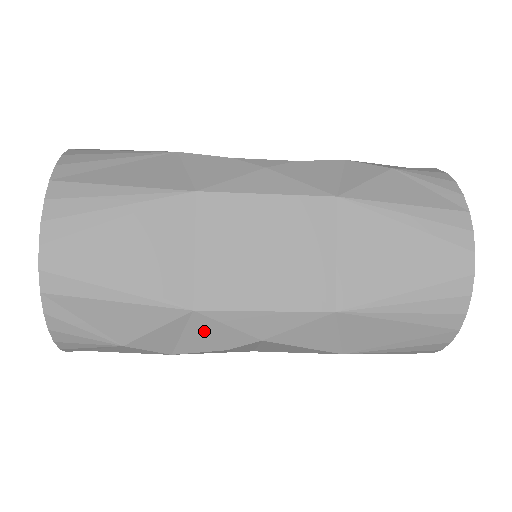
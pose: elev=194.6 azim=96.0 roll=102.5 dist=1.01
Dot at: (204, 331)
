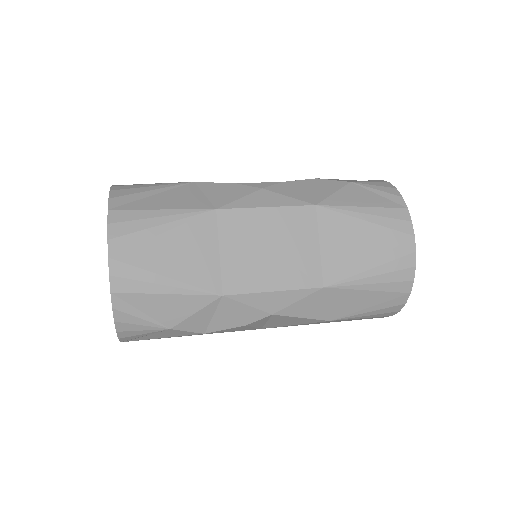
Dot at: (230, 311)
